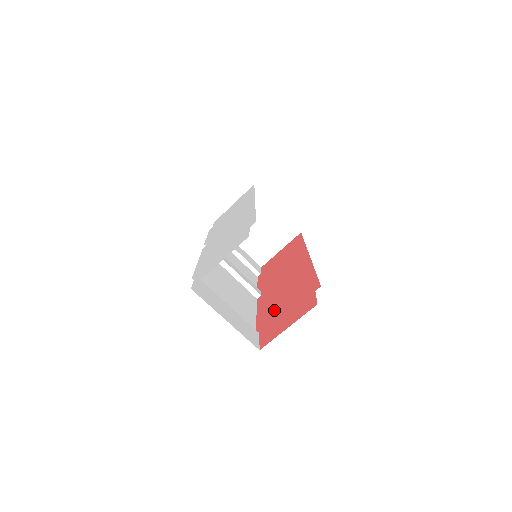
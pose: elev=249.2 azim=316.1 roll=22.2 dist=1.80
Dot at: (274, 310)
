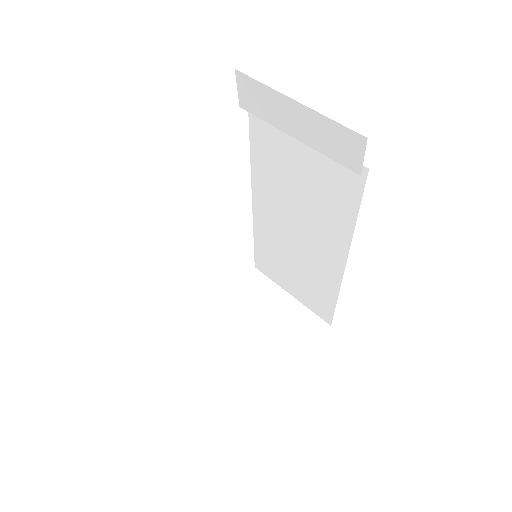
Dot at: occluded
